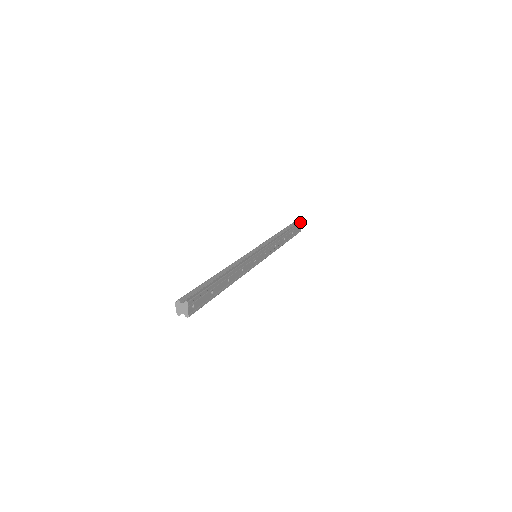
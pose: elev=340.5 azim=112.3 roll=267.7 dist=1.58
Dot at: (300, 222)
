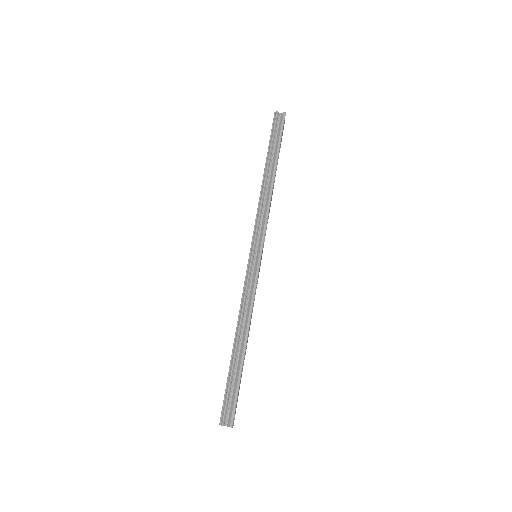
Dot at: (284, 115)
